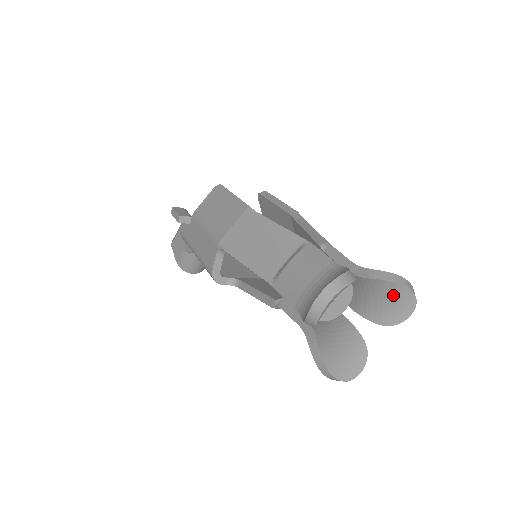
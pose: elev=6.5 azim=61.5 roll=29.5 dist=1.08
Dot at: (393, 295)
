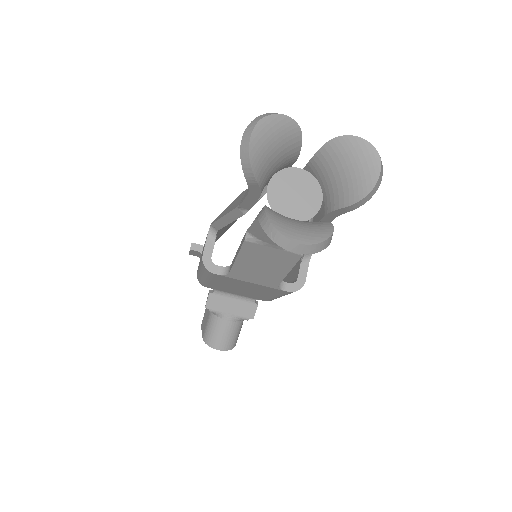
Dot at: (352, 157)
